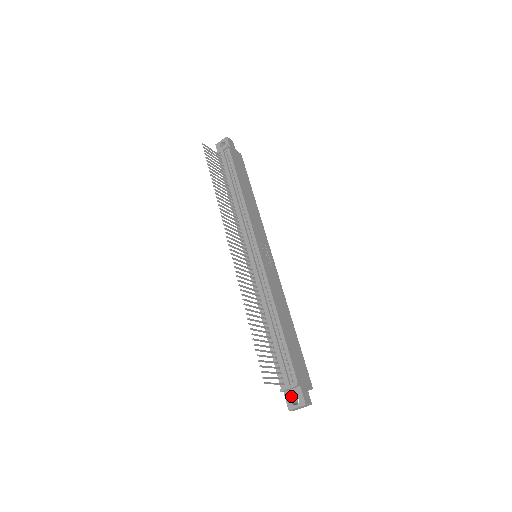
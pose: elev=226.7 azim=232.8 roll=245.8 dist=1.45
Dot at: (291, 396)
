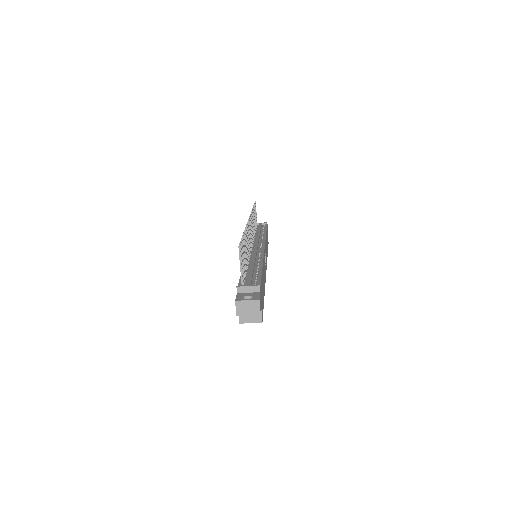
Dot at: (245, 295)
